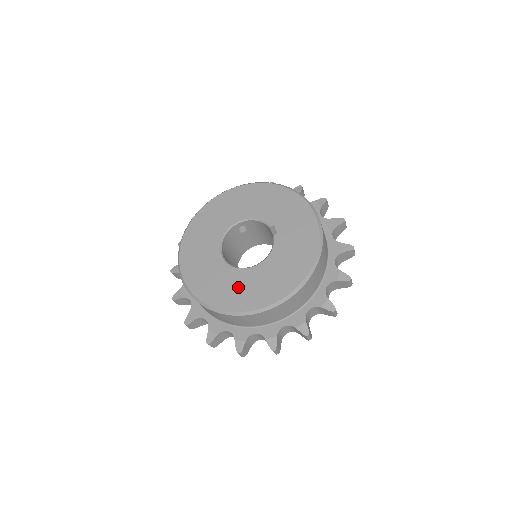
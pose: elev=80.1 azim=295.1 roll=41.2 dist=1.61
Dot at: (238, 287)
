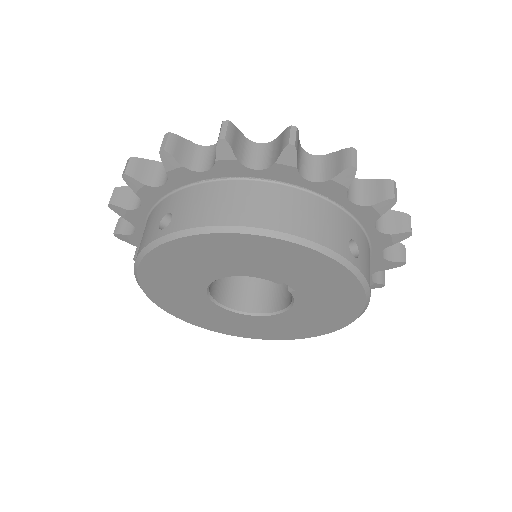
Dot at: (263, 328)
